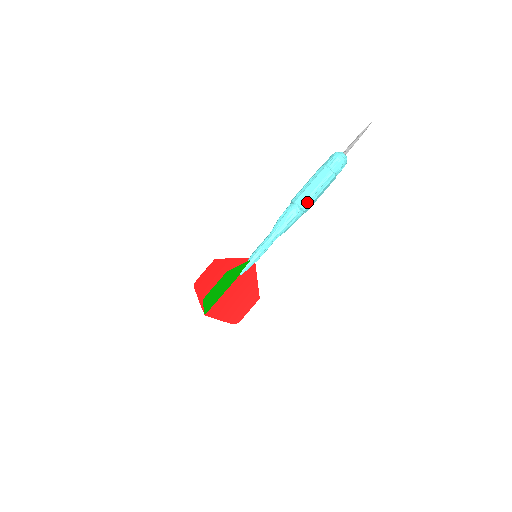
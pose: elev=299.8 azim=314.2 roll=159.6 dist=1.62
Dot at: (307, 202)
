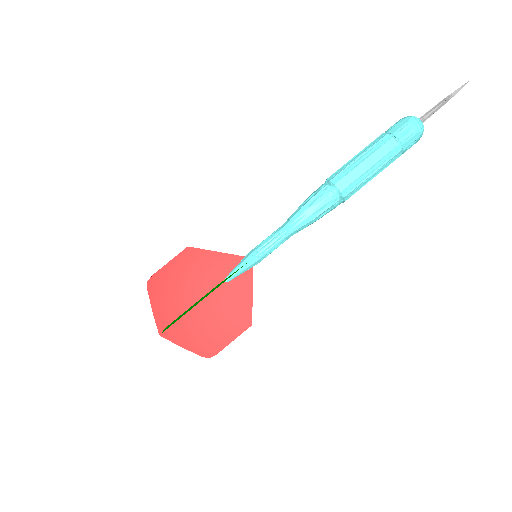
Dot at: (353, 188)
